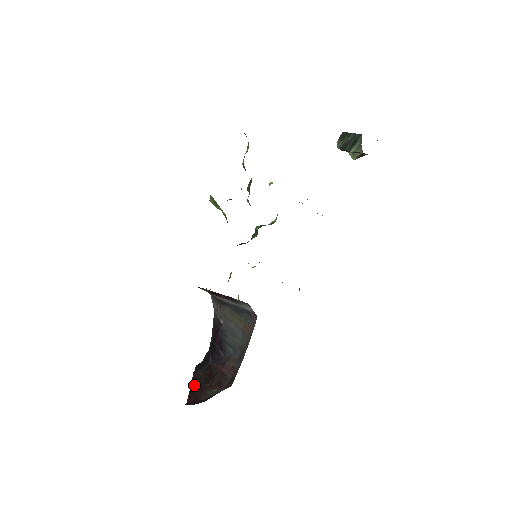
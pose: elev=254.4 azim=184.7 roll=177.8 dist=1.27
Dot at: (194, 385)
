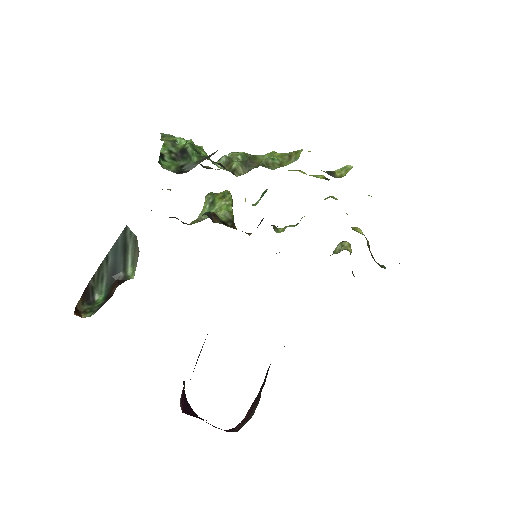
Dot at: occluded
